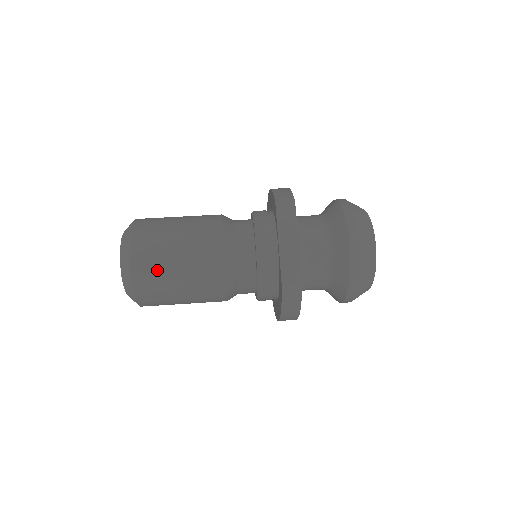
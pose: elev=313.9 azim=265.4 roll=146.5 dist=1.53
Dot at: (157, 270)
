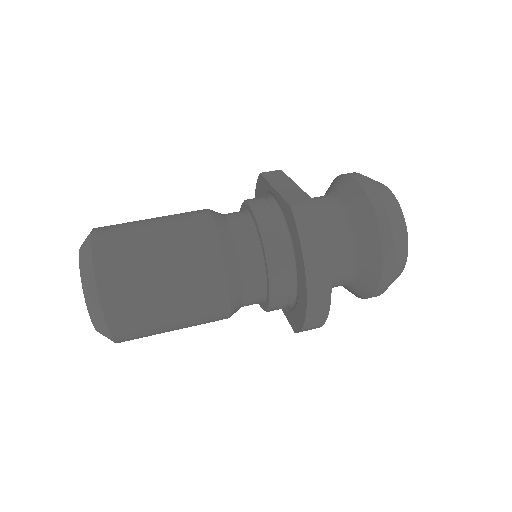
Dot at: (128, 240)
